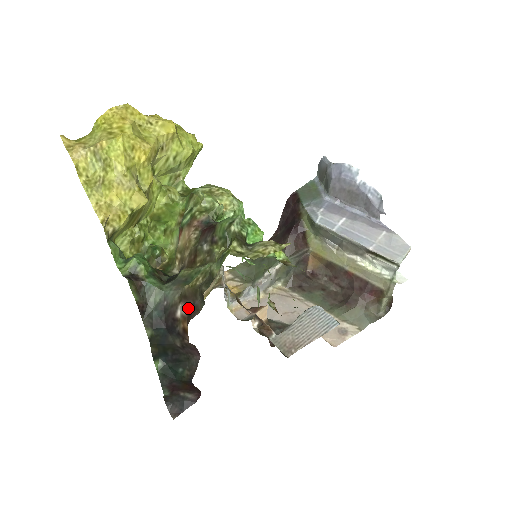
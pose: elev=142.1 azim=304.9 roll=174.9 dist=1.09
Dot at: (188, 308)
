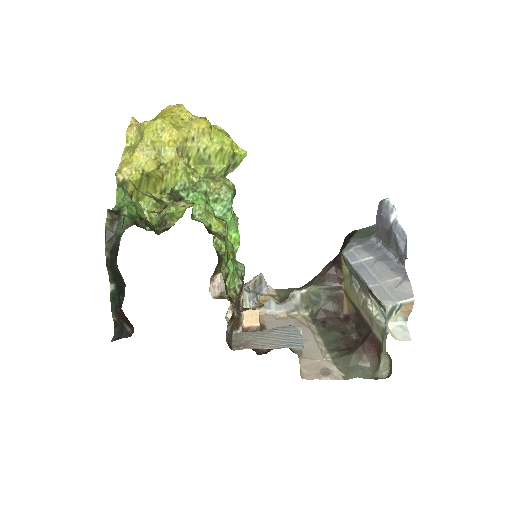
Dot at: occluded
